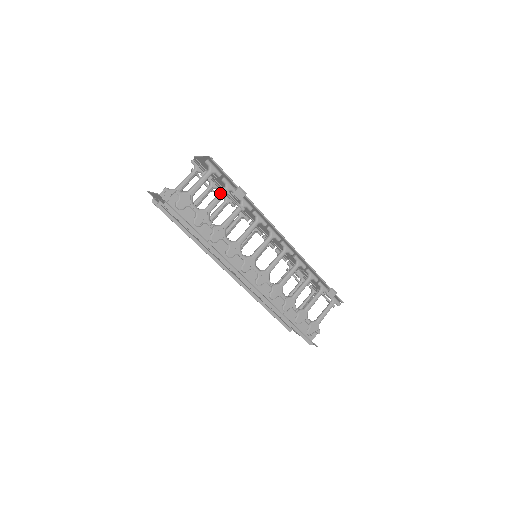
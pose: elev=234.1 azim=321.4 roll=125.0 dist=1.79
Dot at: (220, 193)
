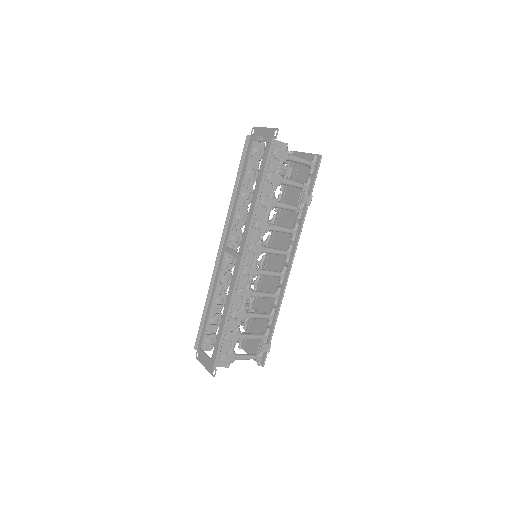
Dot at: occluded
